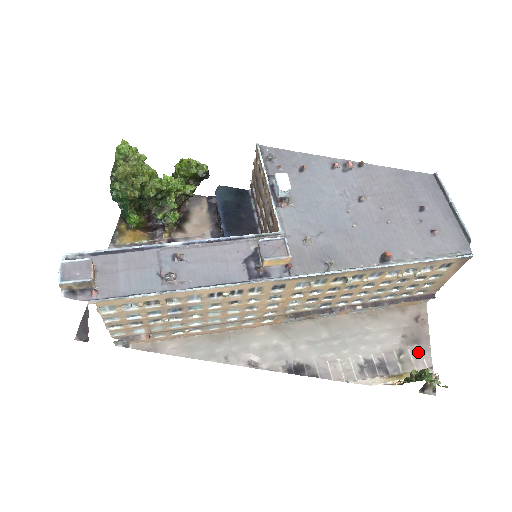
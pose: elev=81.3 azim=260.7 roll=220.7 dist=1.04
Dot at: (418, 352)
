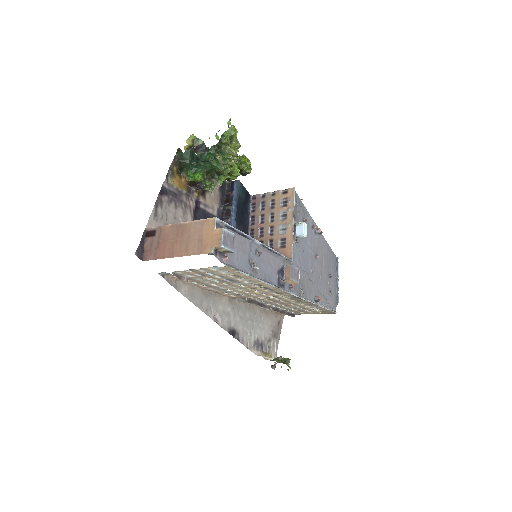
Dot at: (275, 343)
